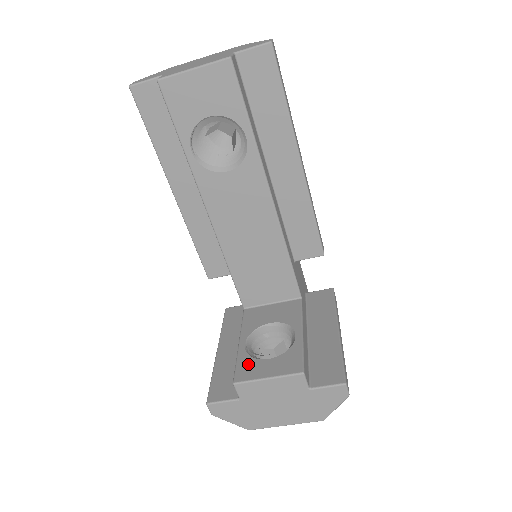
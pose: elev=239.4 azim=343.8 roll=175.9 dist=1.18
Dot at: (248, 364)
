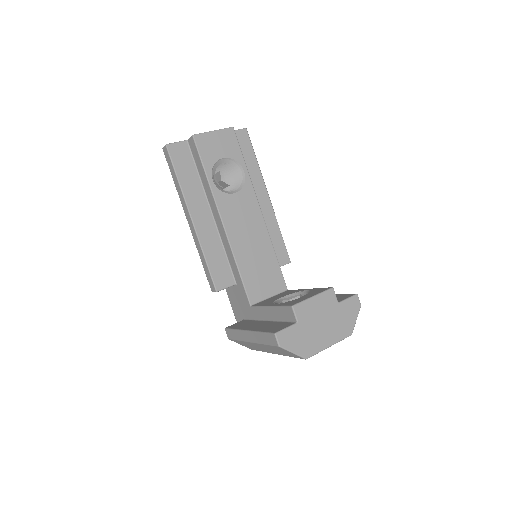
Dot at: (291, 302)
